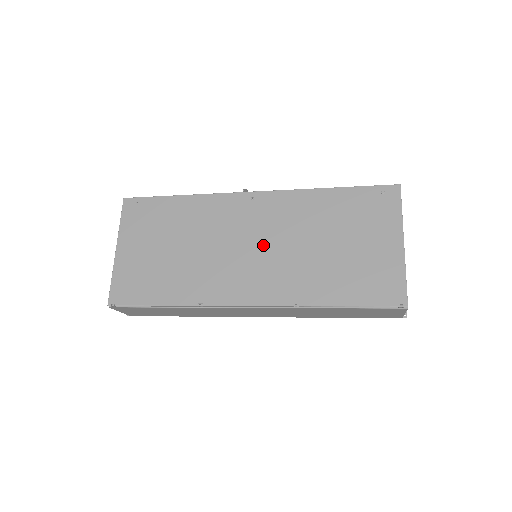
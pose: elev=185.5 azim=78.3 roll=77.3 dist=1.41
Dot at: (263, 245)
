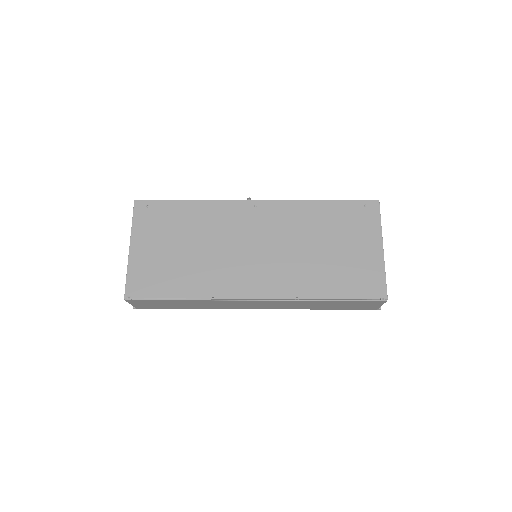
Dot at: (267, 247)
